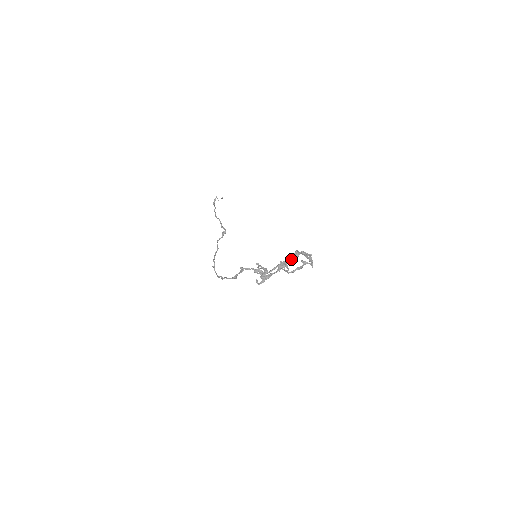
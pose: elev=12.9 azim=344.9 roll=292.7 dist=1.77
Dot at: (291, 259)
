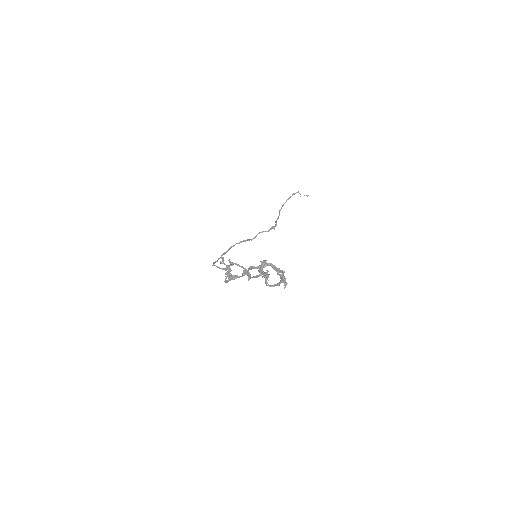
Dot at: (256, 267)
